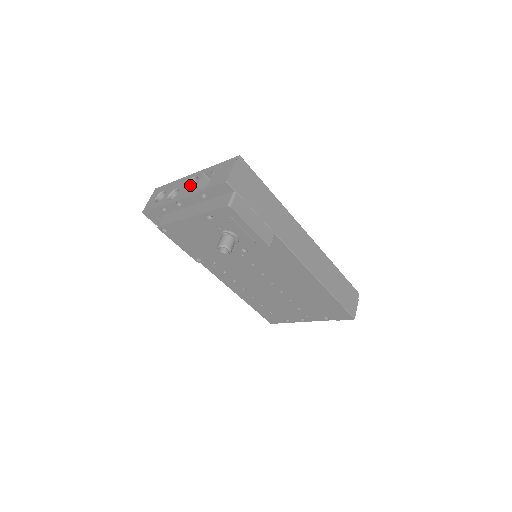
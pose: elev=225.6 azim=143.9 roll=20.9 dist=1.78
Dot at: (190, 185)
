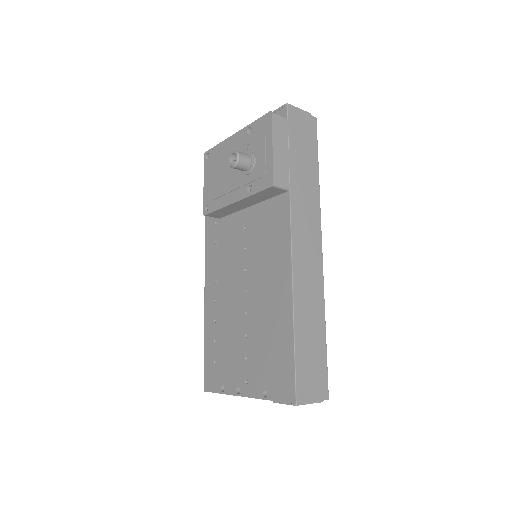
Dot at: occluded
